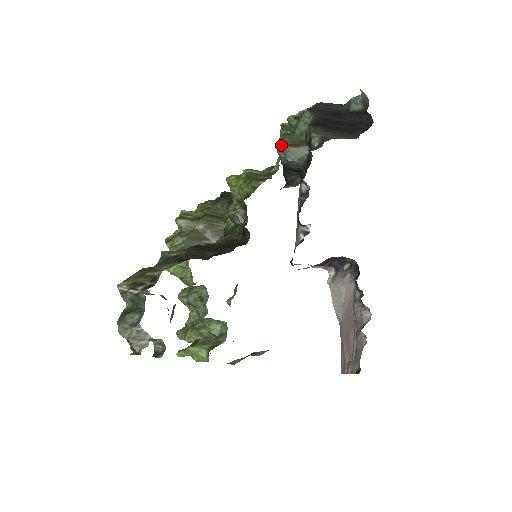
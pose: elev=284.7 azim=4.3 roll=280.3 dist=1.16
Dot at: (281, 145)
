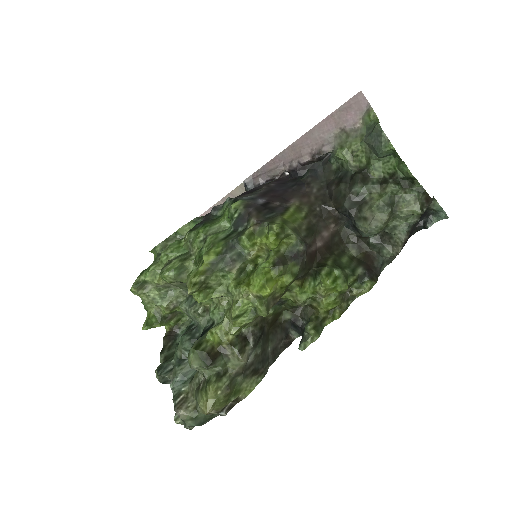
Dot at: (378, 229)
